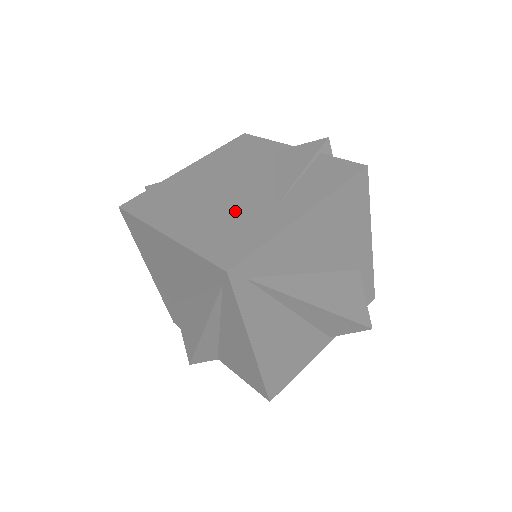
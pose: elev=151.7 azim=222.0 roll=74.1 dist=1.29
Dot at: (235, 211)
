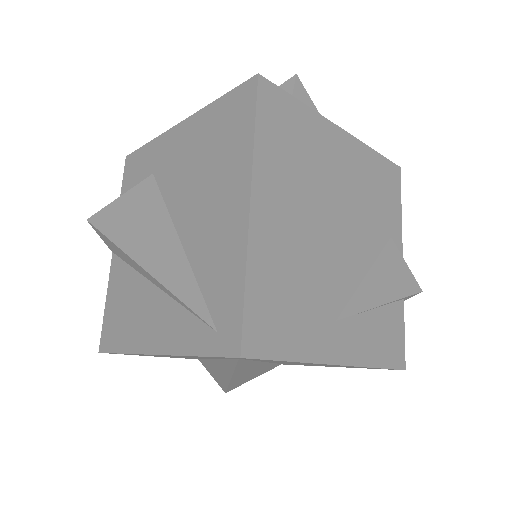
Dot at: (313, 273)
